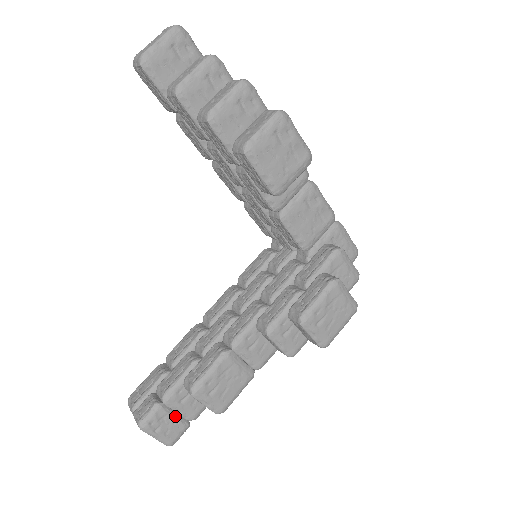
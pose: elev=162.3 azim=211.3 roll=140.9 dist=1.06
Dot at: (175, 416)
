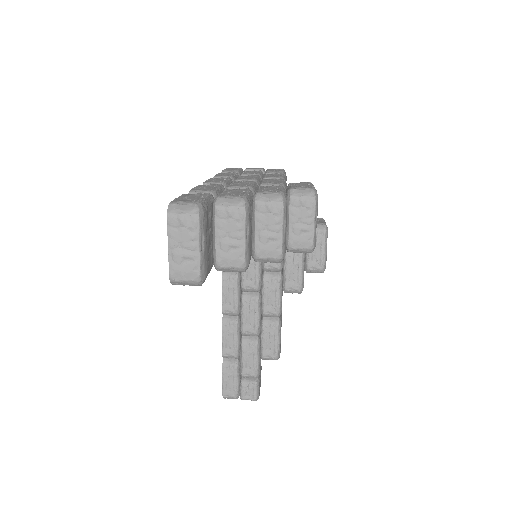
Dot at: (260, 372)
